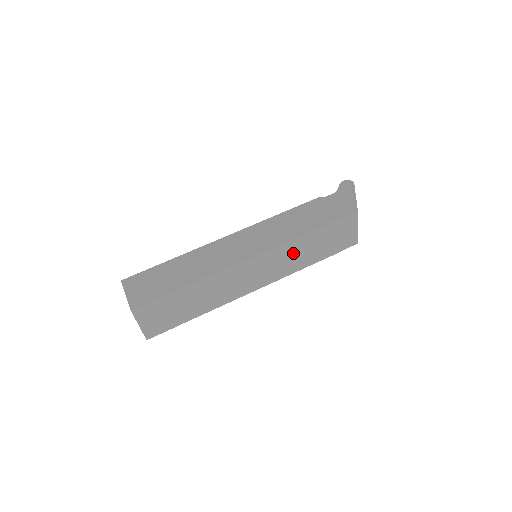
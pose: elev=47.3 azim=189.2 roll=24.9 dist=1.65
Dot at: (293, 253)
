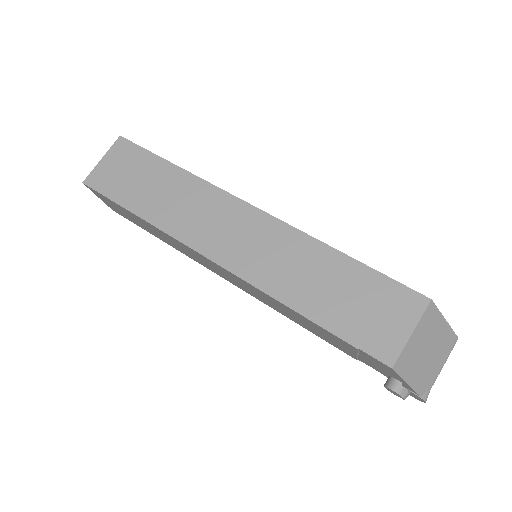
Dot at: (296, 260)
